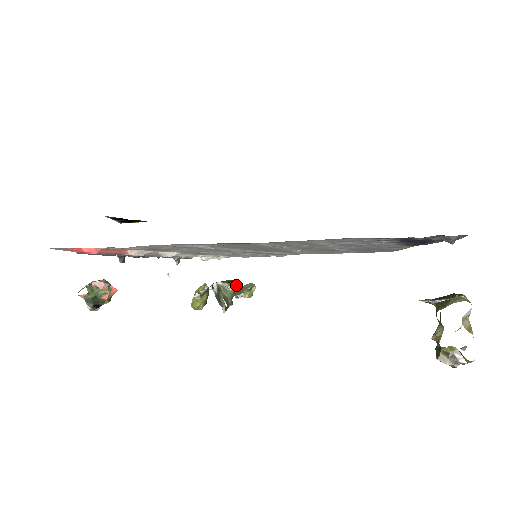
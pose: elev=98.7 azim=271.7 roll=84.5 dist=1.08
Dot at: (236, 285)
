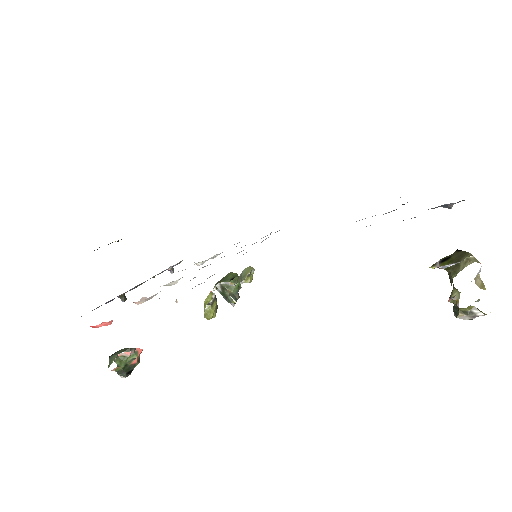
Dot at: occluded
